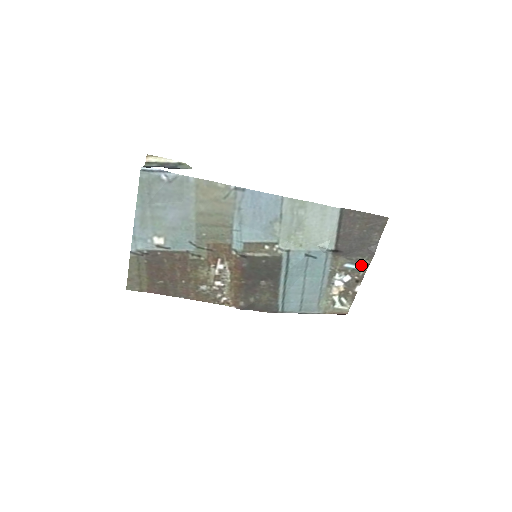
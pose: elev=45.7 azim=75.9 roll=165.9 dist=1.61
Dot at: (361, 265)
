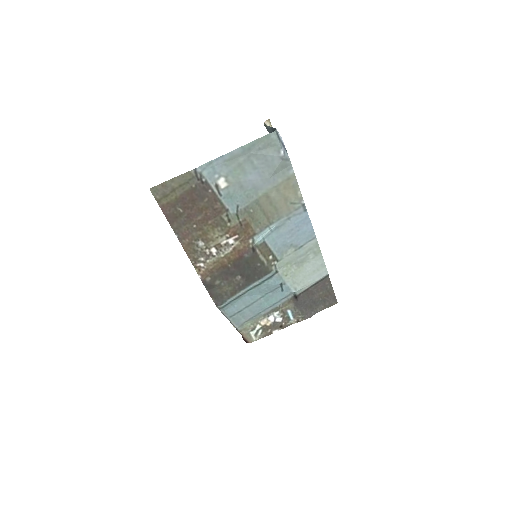
Dot at: (295, 318)
